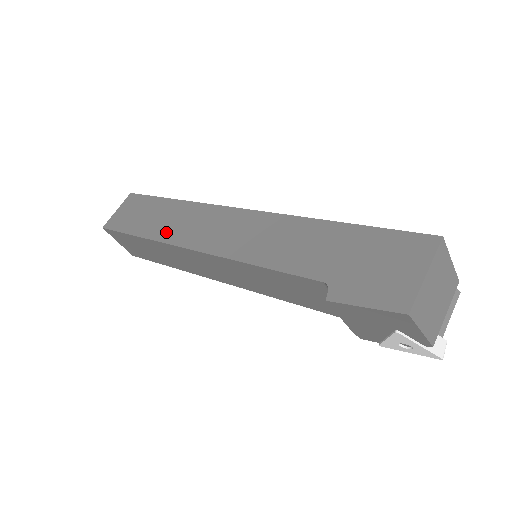
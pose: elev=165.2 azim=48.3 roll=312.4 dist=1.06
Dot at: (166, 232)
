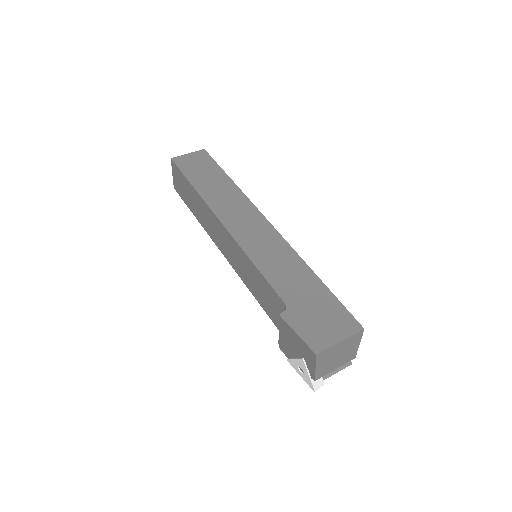
Dot at: (212, 198)
